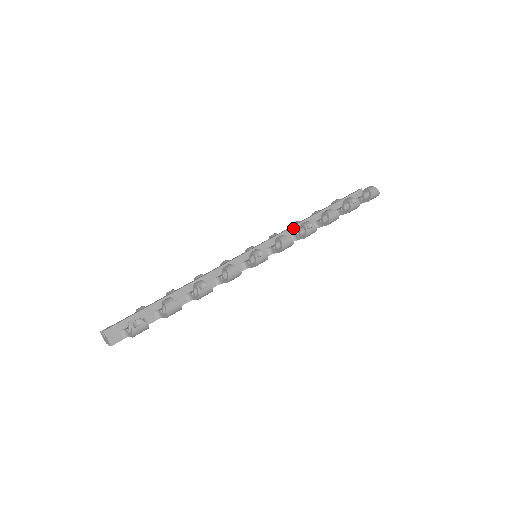
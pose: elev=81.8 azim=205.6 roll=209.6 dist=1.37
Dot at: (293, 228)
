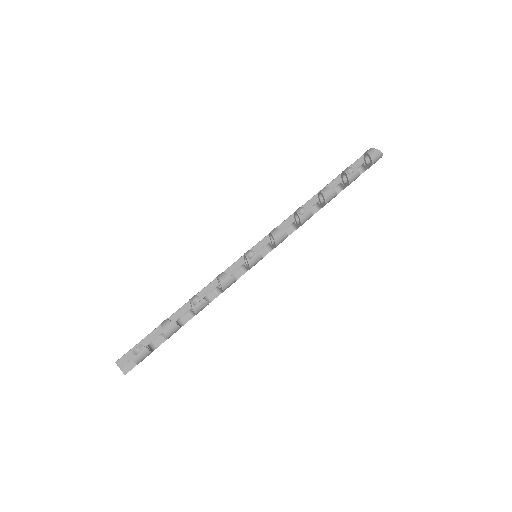
Dot at: (291, 217)
